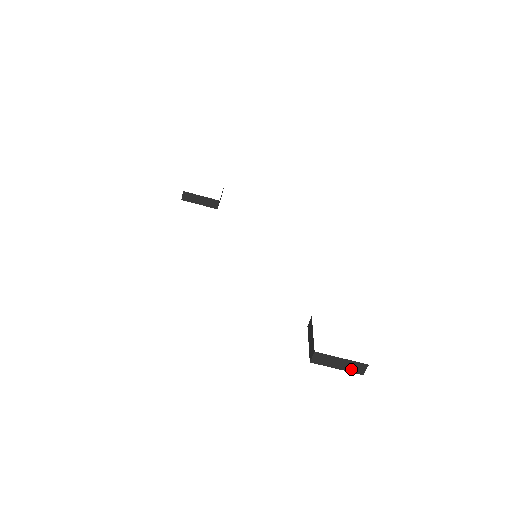
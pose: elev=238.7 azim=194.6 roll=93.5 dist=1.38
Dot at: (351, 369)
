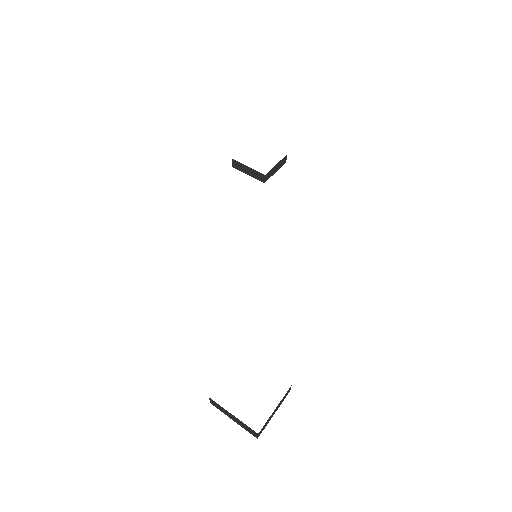
Dot at: (245, 428)
